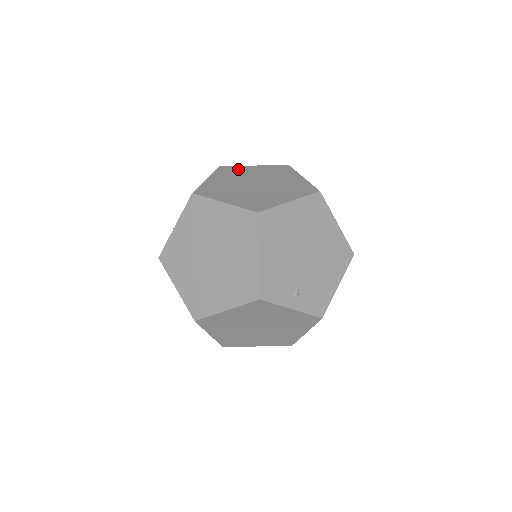
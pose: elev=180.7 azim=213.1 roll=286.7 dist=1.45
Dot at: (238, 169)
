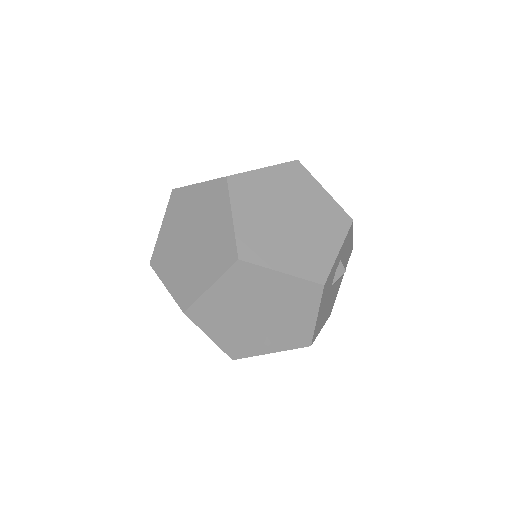
Dot at: (184, 198)
